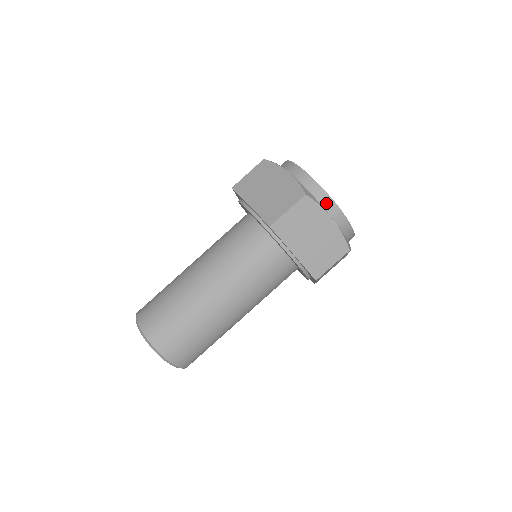
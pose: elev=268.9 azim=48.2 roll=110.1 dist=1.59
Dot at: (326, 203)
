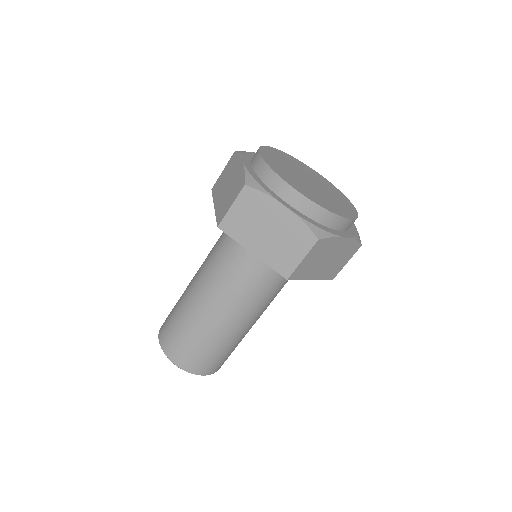
Dot at: (335, 222)
